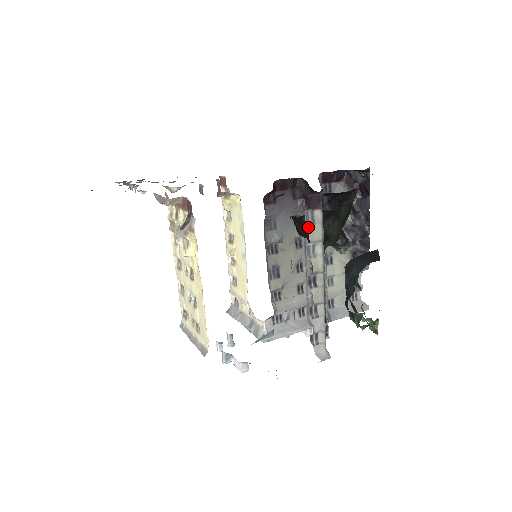
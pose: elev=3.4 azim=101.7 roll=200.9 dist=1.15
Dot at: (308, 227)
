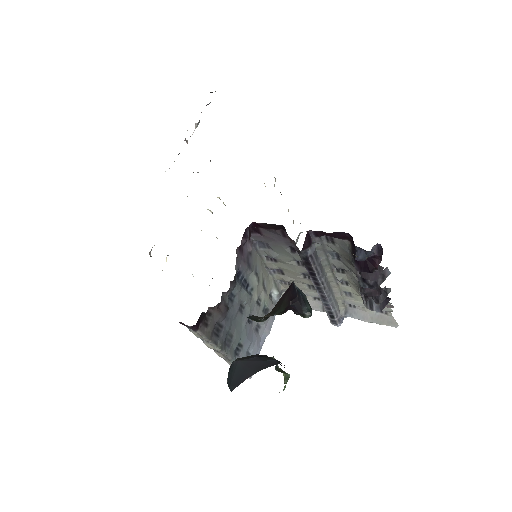
Dot at: occluded
